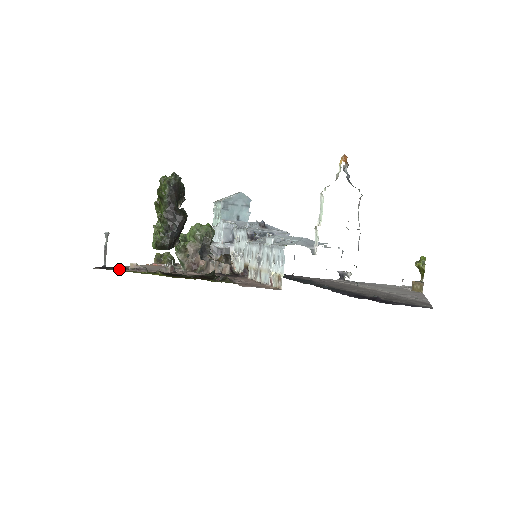
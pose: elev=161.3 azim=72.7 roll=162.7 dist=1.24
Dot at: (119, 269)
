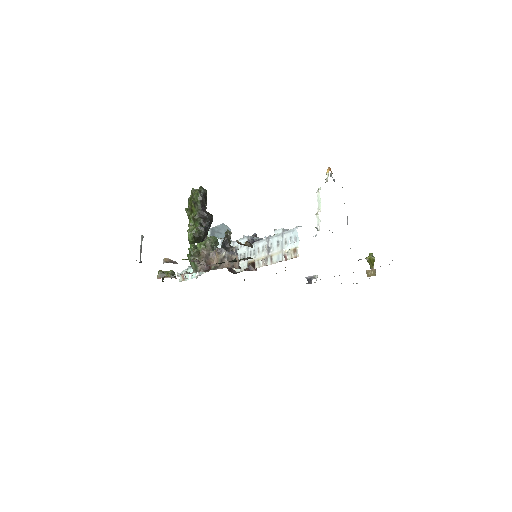
Dot at: occluded
